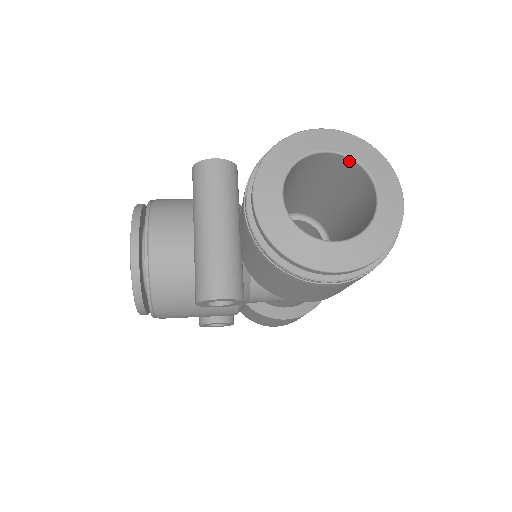
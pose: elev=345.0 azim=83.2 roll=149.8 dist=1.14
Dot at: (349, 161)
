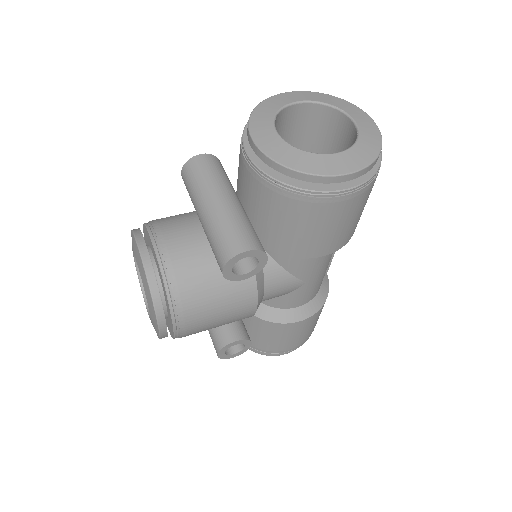
Dot at: (319, 107)
